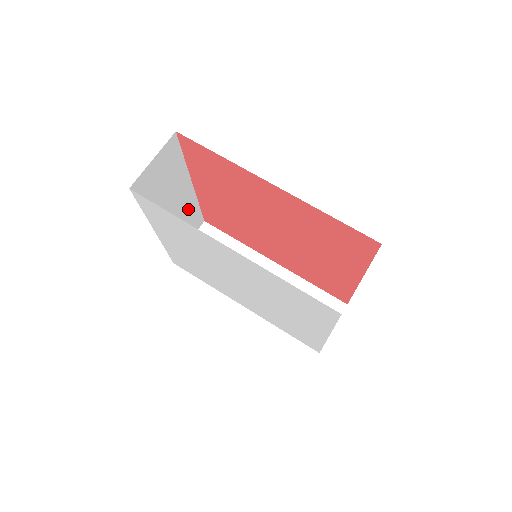
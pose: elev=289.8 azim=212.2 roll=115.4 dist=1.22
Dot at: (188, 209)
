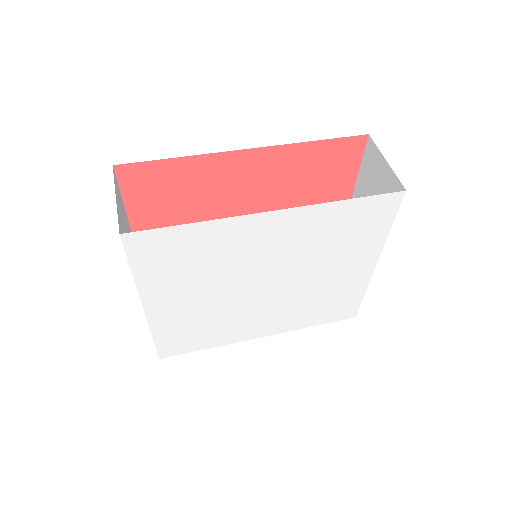
Dot at: occluded
